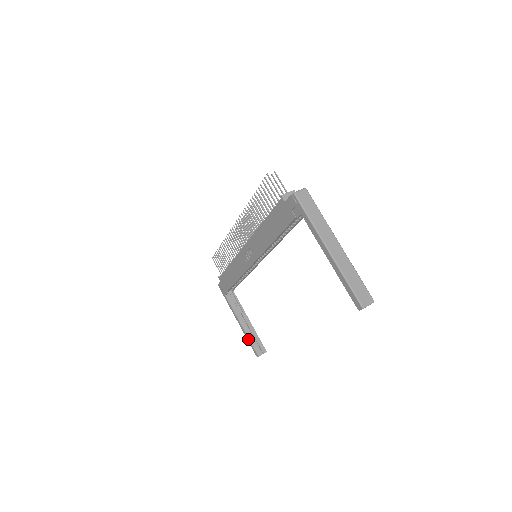
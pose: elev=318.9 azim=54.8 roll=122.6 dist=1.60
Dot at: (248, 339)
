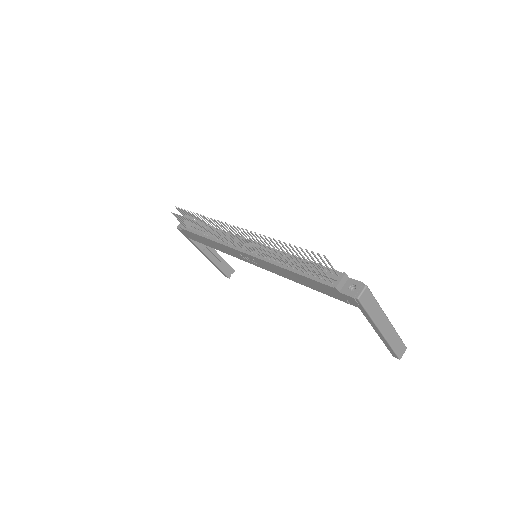
Dot at: (217, 268)
